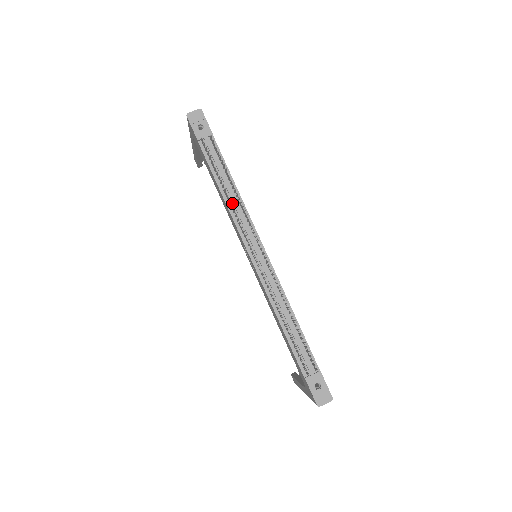
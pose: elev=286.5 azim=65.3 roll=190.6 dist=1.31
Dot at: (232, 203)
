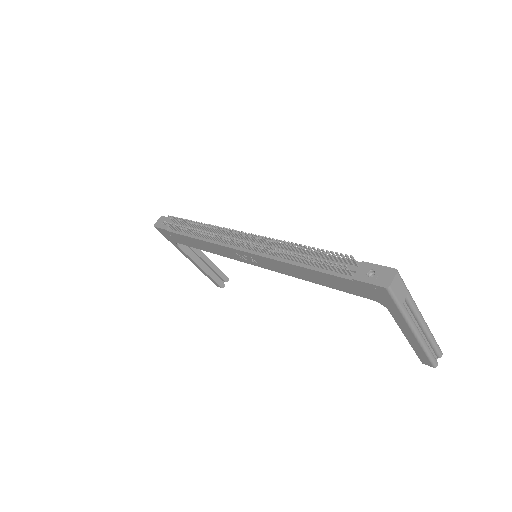
Dot at: (208, 237)
